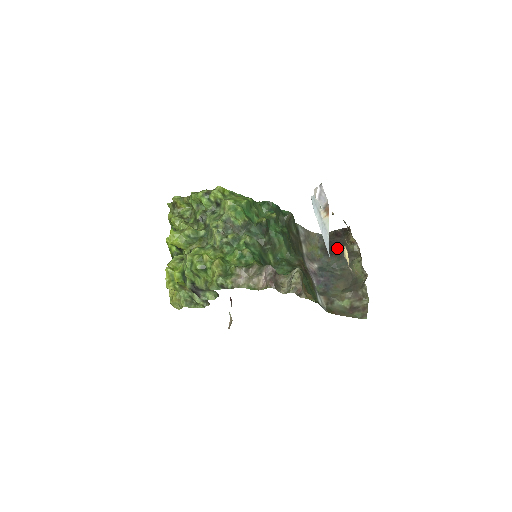
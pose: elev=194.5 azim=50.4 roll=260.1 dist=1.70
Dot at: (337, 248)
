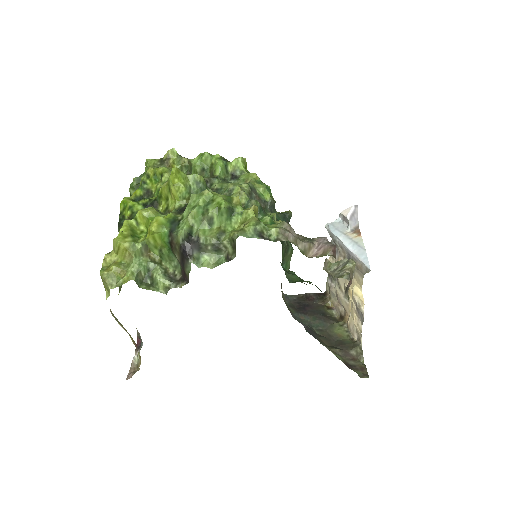
Dot at: (311, 309)
